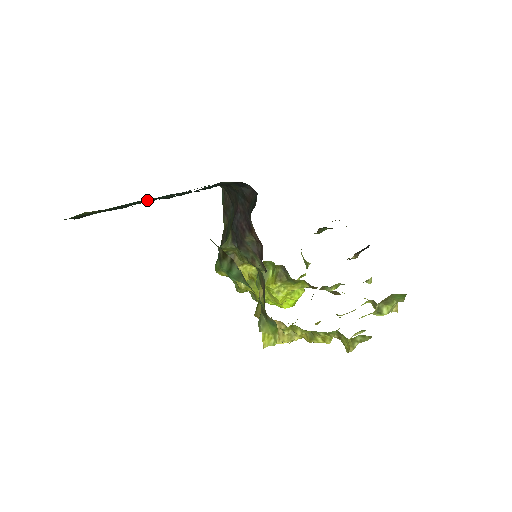
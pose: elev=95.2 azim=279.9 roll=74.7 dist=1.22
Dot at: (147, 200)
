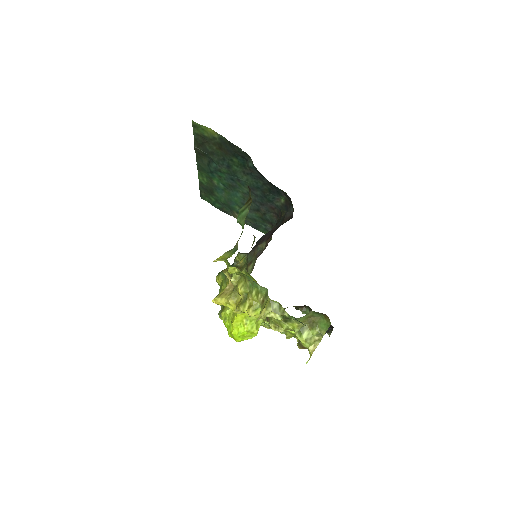
Dot at: (228, 196)
